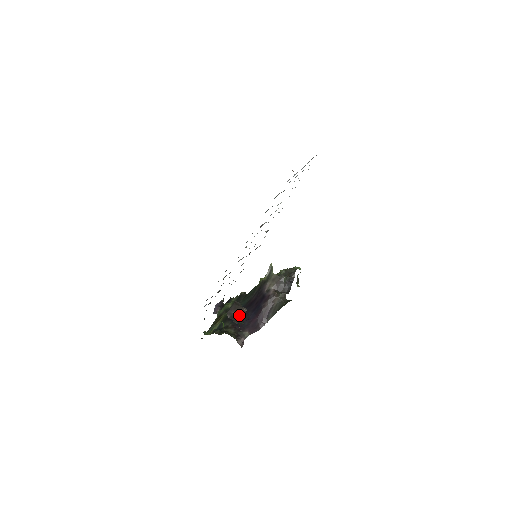
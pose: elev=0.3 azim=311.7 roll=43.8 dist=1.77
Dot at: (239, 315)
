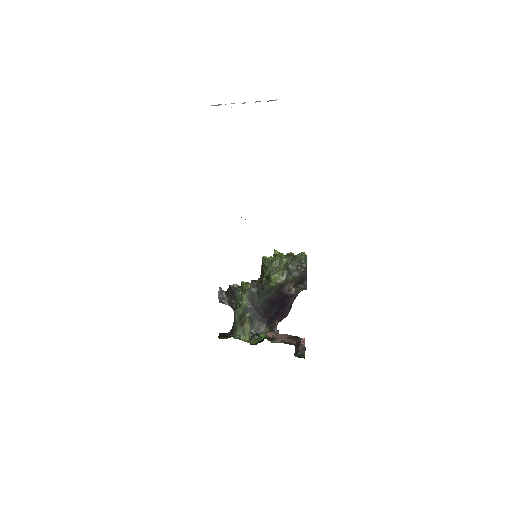
Dot at: occluded
